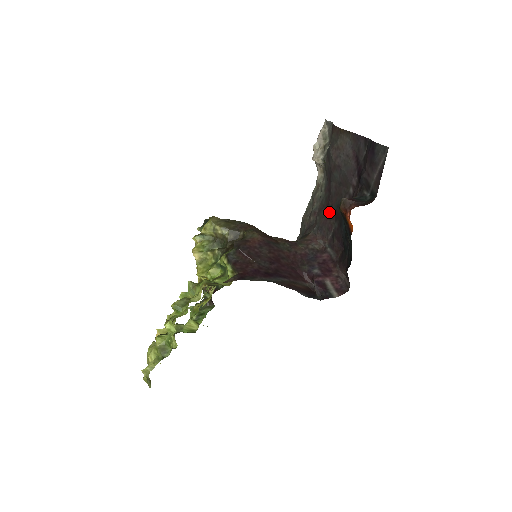
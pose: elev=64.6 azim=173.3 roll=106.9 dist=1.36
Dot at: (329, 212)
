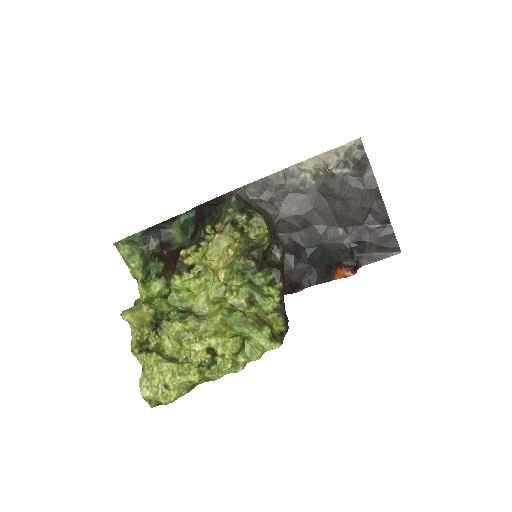
Dot at: (304, 219)
